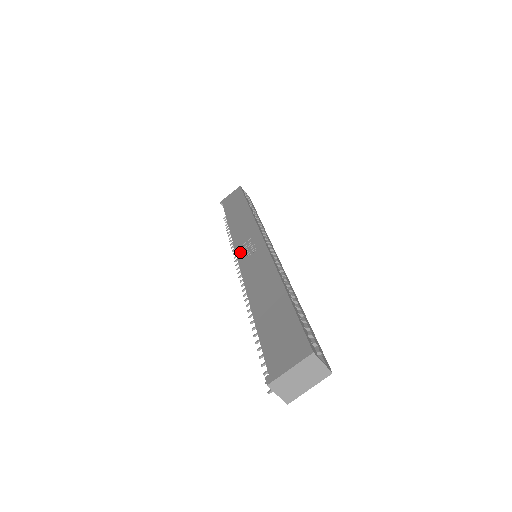
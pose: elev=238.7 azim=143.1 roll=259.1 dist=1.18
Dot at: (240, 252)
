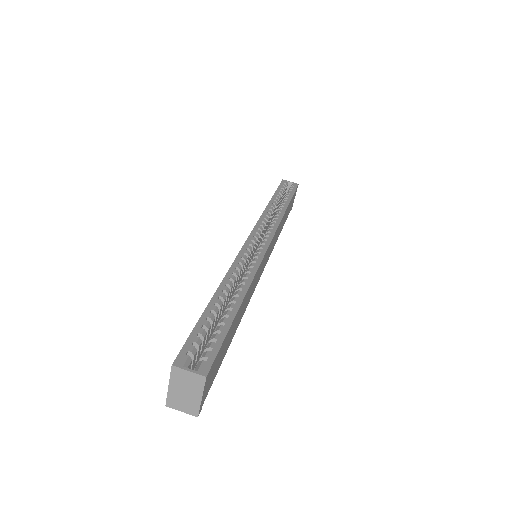
Dot at: occluded
